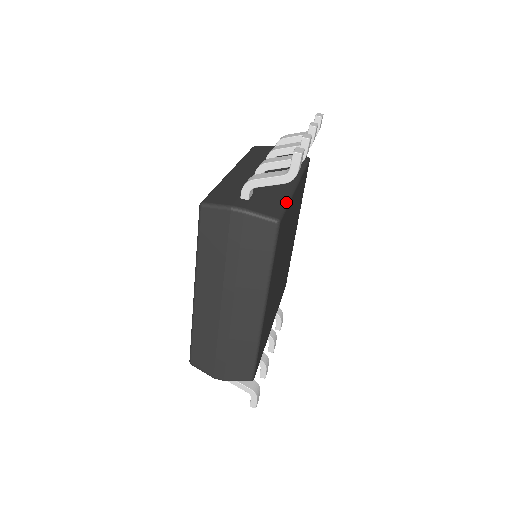
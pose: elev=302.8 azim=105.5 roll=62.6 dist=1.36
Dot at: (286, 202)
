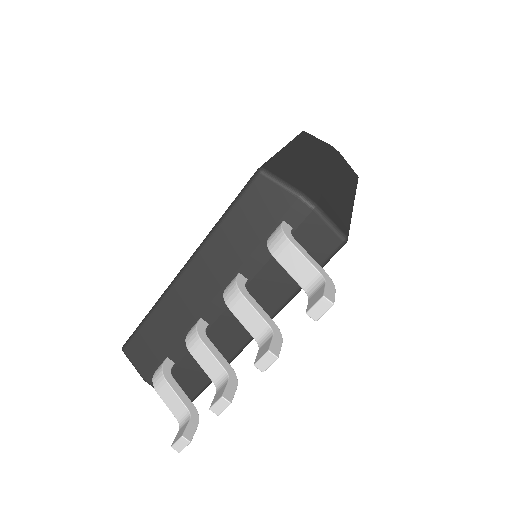
Dot at: occluded
